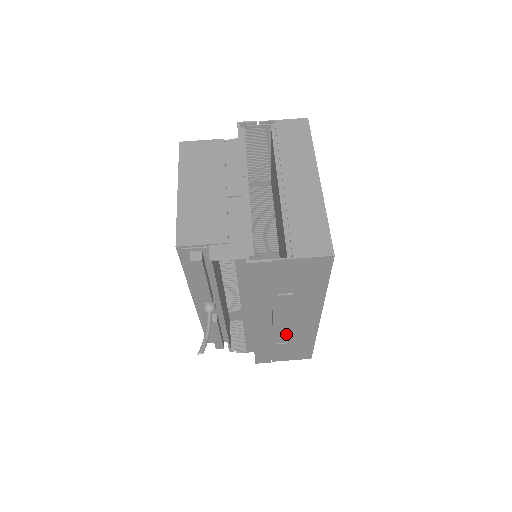
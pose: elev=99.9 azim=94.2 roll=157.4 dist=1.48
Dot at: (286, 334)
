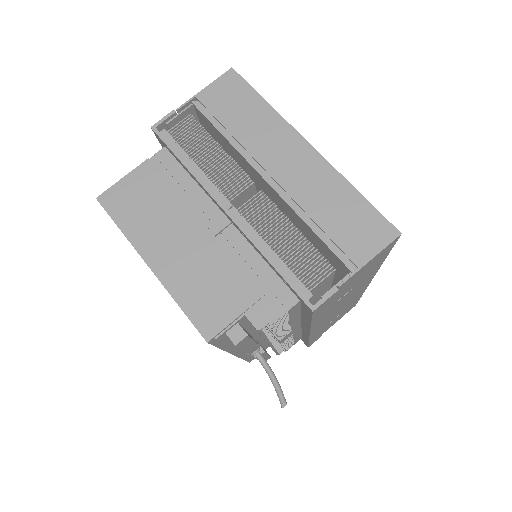
Dot at: (338, 313)
